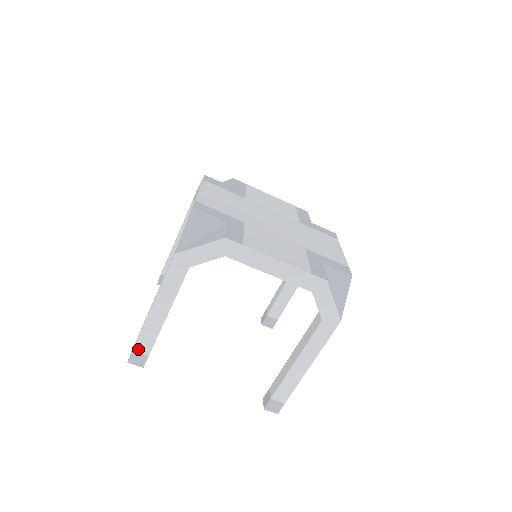
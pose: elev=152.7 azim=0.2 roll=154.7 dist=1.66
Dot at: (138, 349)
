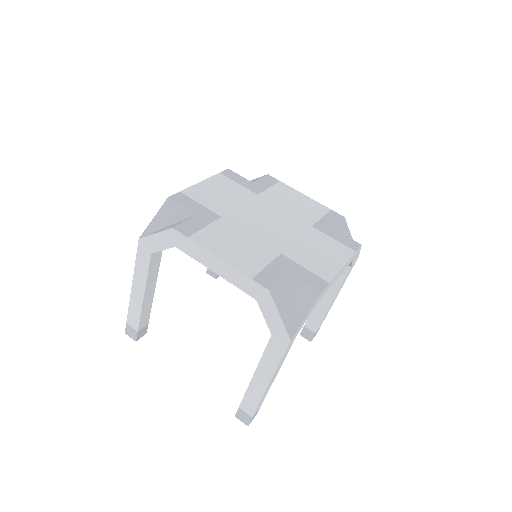
Dot at: occluded
